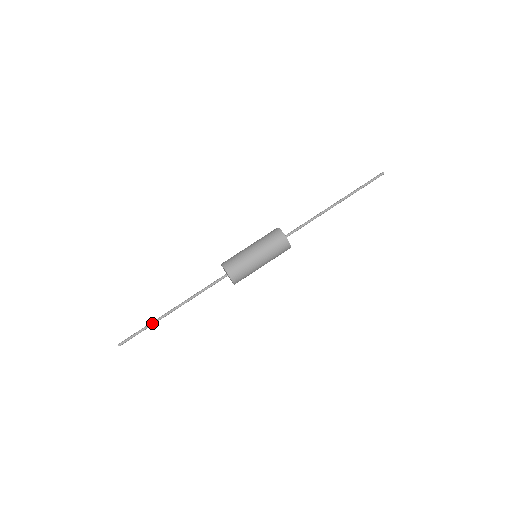
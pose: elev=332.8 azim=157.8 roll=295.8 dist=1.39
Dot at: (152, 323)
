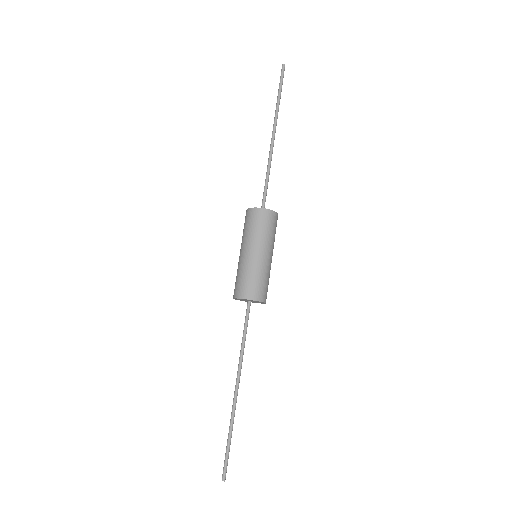
Dot at: (230, 423)
